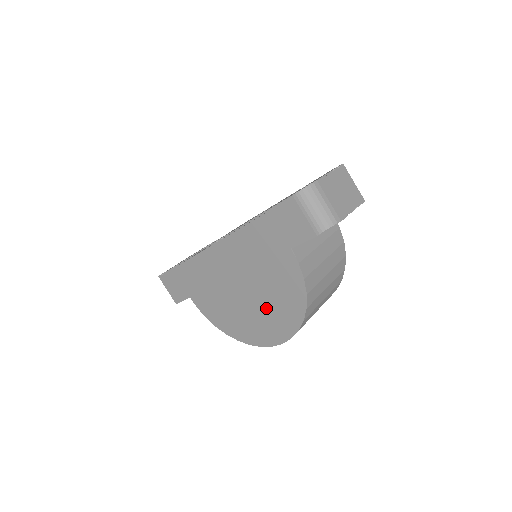
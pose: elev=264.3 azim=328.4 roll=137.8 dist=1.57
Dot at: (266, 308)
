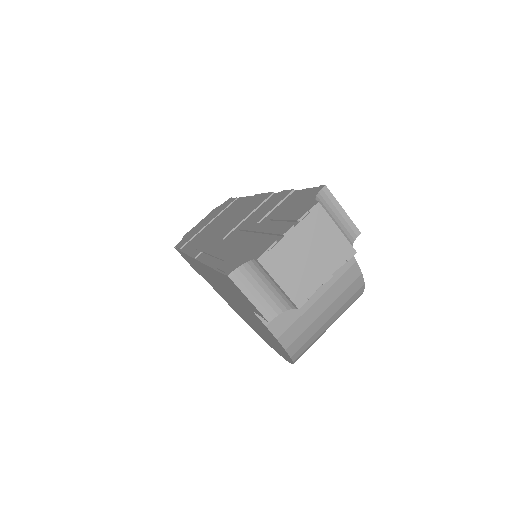
Dot at: (260, 330)
